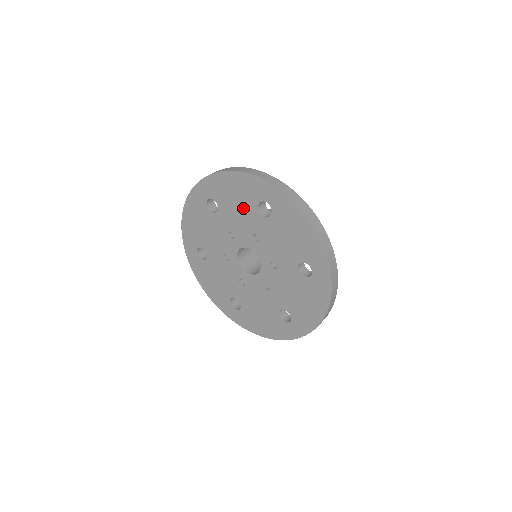
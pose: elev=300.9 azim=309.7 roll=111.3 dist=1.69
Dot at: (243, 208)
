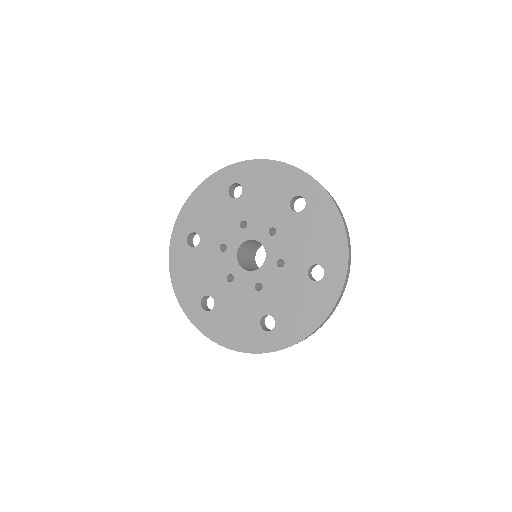
Dot at: (272, 199)
